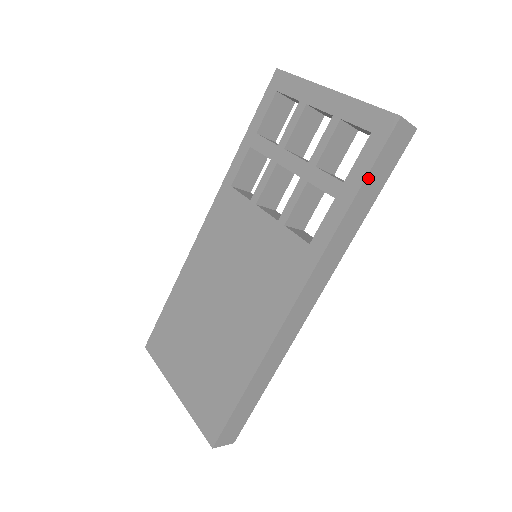
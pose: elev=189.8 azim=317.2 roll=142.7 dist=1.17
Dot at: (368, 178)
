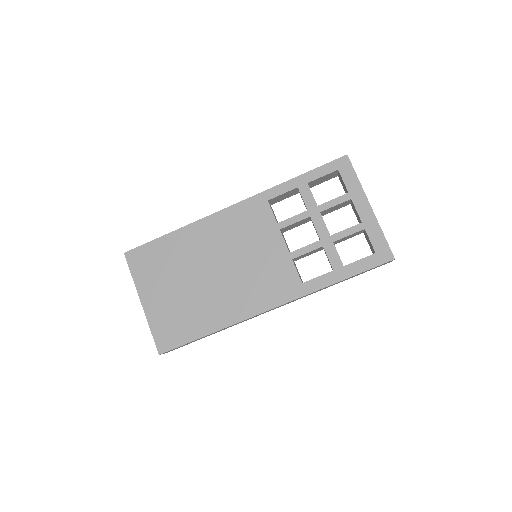
Dot at: (357, 274)
